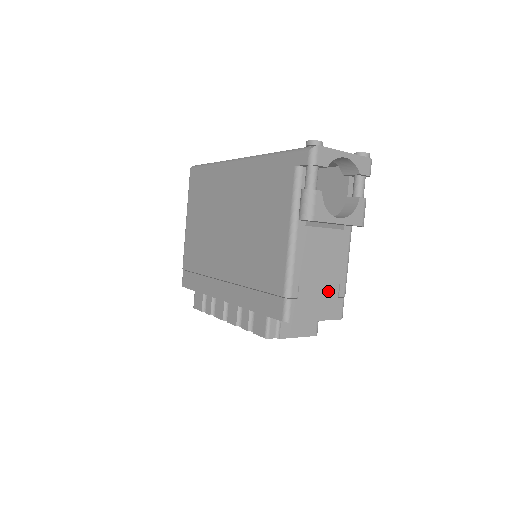
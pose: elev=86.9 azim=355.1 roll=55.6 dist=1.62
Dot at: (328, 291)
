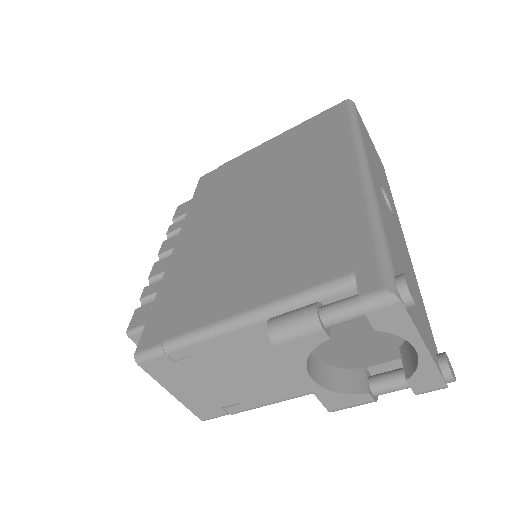
Dot at: (219, 393)
